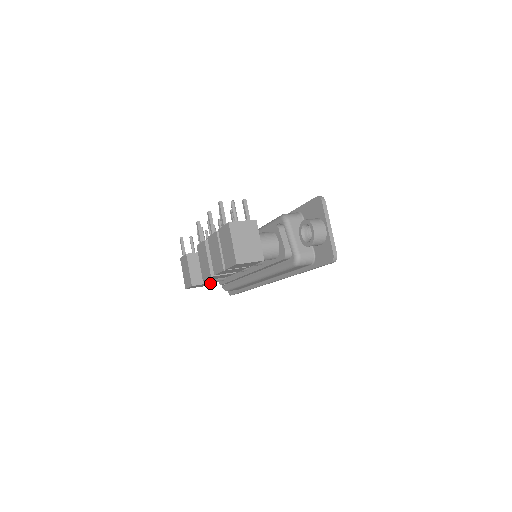
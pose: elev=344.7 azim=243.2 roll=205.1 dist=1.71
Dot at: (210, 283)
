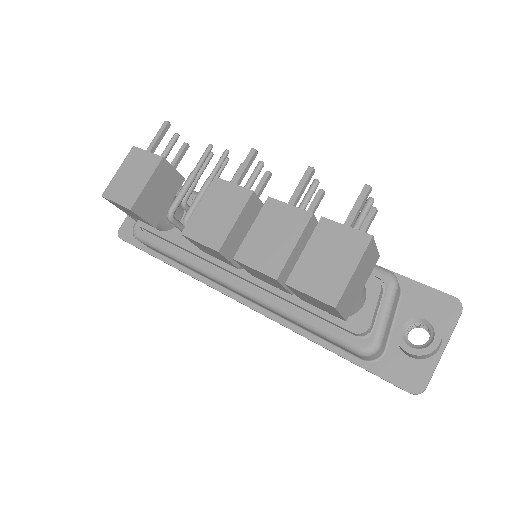
Dot at: (149, 223)
